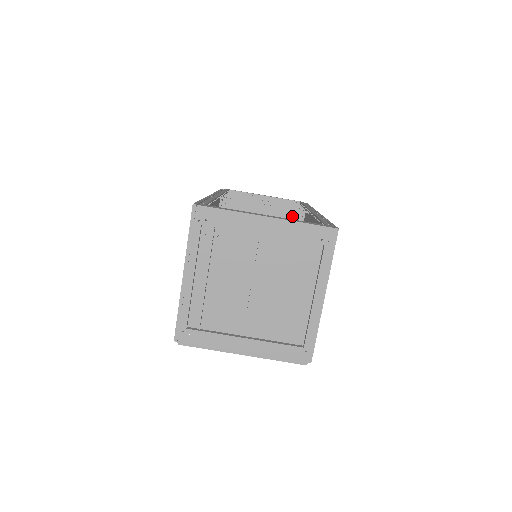
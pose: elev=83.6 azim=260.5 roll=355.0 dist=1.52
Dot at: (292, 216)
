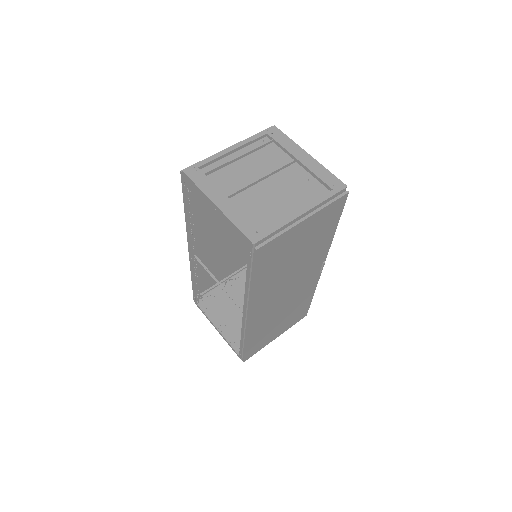
Dot at: occluded
